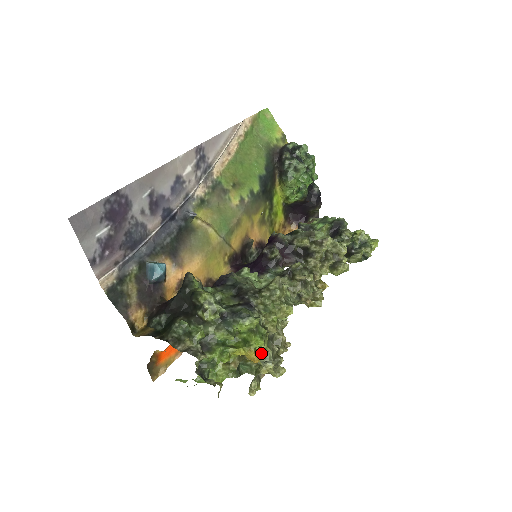
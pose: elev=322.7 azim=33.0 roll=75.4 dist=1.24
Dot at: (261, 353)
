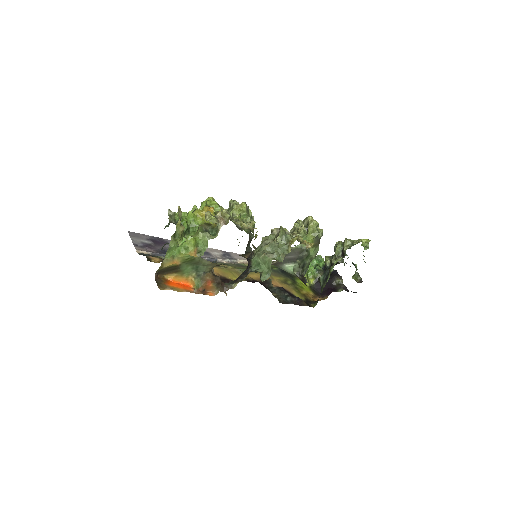
Dot at: occluded
